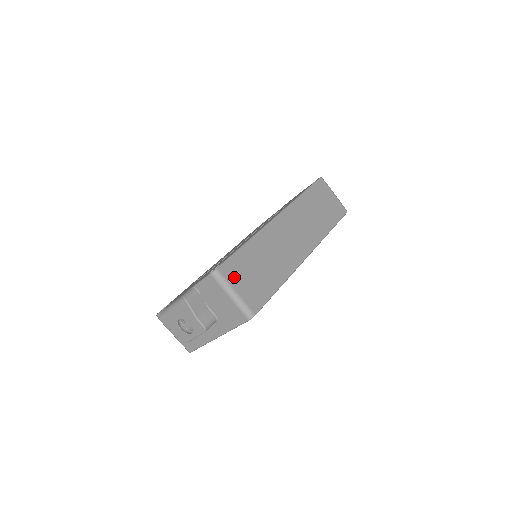
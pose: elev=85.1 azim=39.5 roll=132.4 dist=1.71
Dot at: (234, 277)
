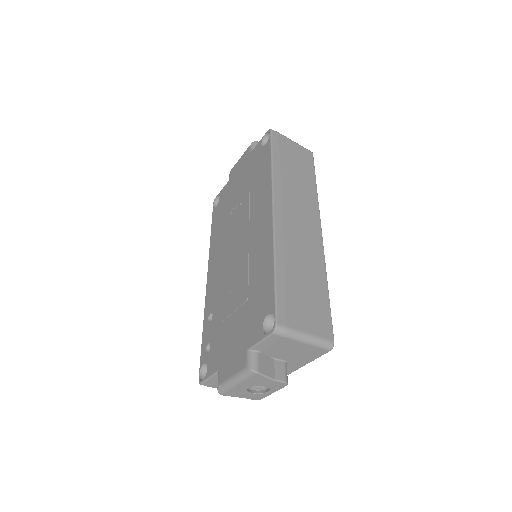
Dot at: (295, 319)
